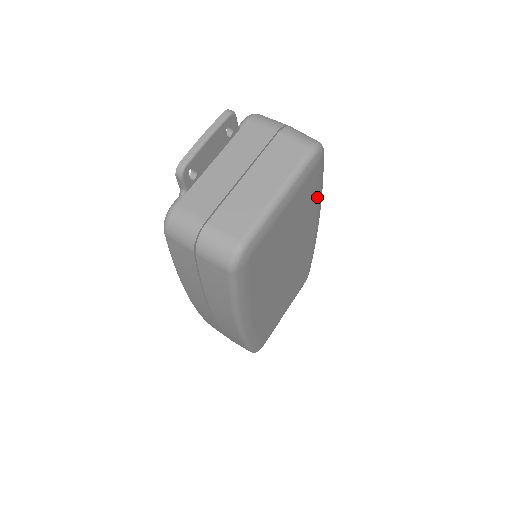
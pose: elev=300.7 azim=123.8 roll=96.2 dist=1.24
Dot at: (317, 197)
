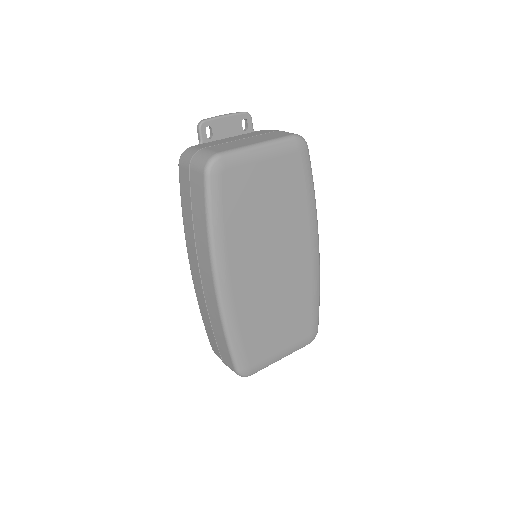
Dot at: (307, 198)
